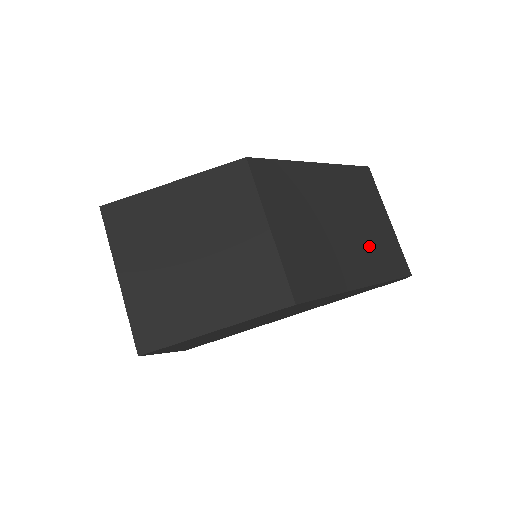
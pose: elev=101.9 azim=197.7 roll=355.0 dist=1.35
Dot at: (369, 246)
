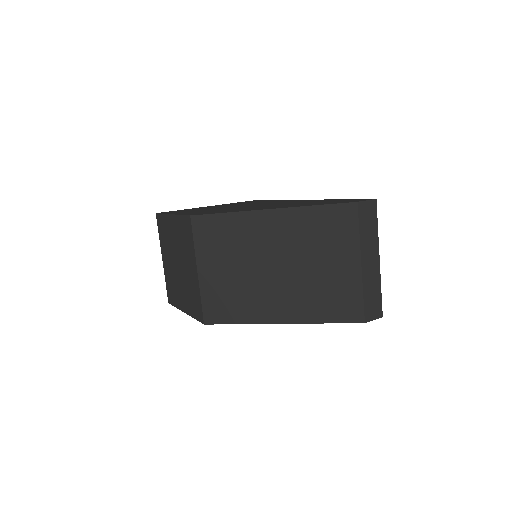
Dot at: (309, 290)
